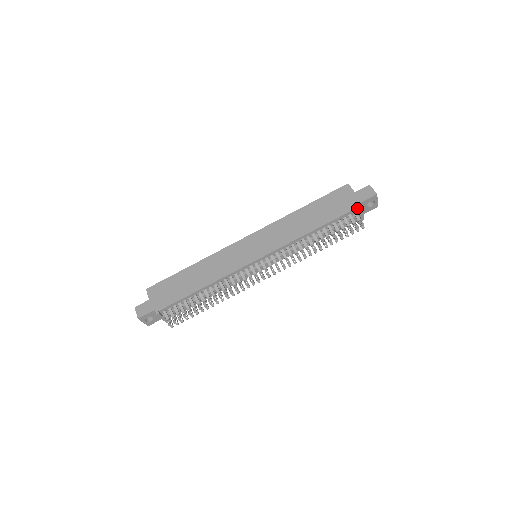
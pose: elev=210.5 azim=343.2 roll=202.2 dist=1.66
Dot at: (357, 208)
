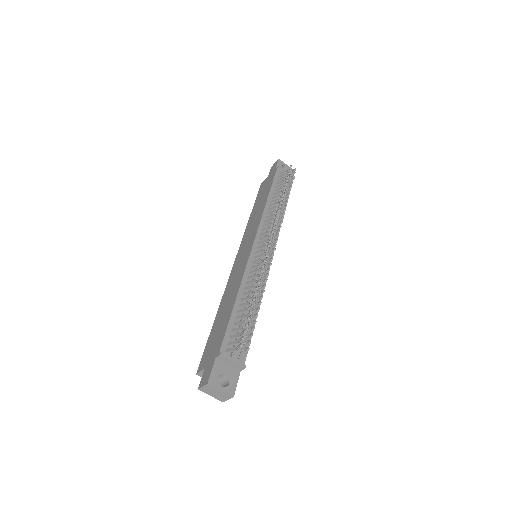
Dot at: (277, 170)
